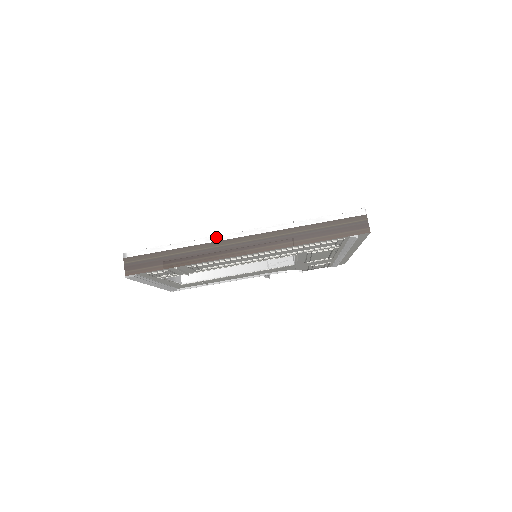
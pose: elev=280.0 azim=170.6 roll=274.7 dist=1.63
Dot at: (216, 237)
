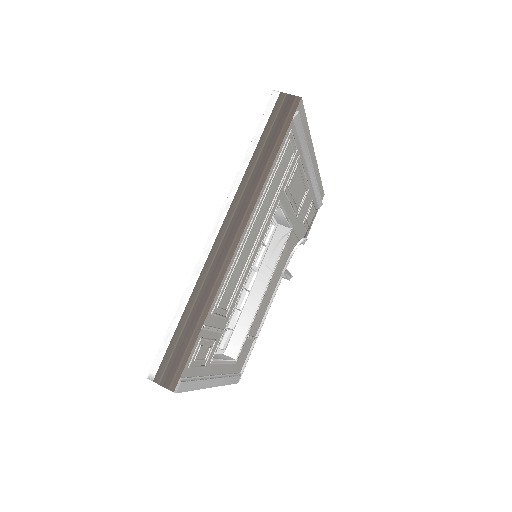
Dot at: (200, 260)
